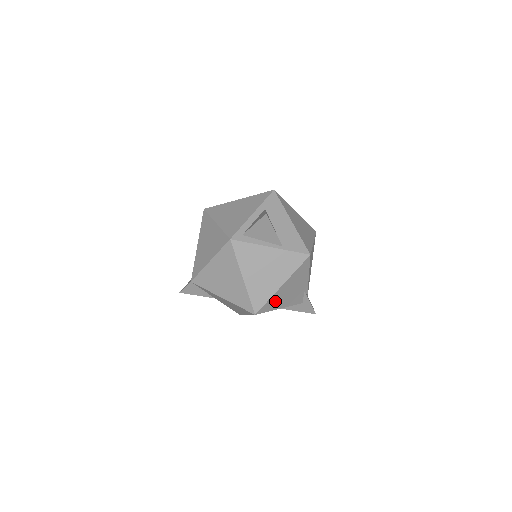
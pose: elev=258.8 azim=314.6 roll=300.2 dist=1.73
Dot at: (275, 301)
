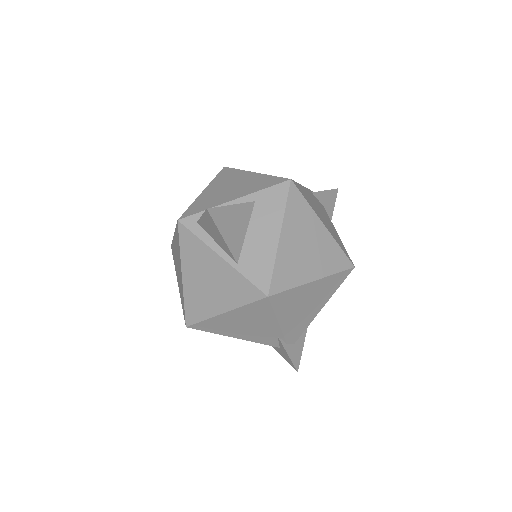
Dot at: (219, 326)
